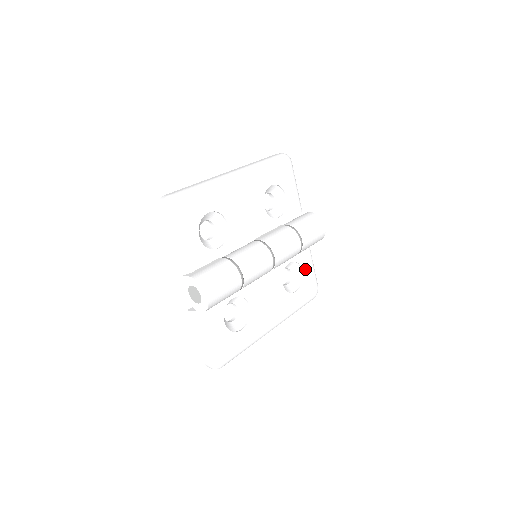
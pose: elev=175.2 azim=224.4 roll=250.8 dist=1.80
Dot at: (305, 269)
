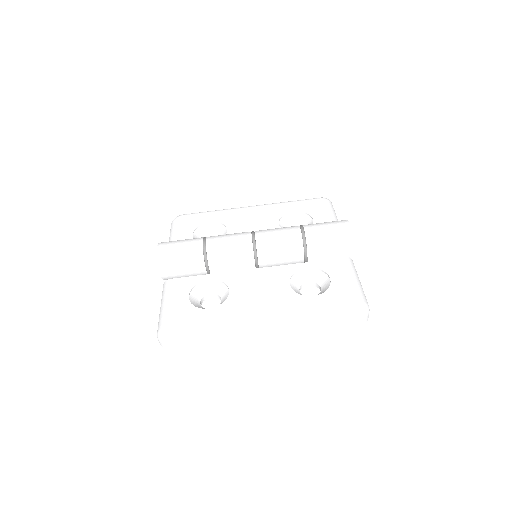
Dot at: (336, 278)
